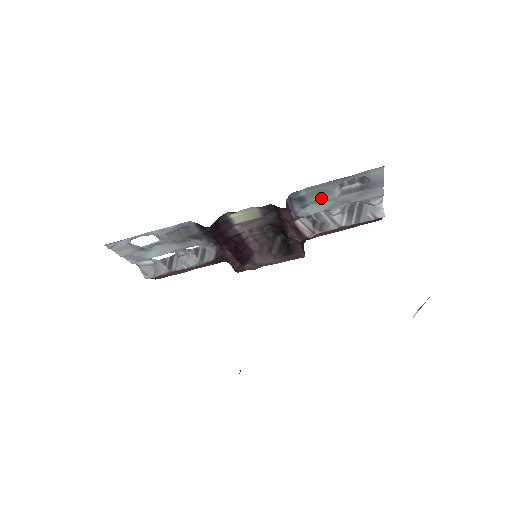
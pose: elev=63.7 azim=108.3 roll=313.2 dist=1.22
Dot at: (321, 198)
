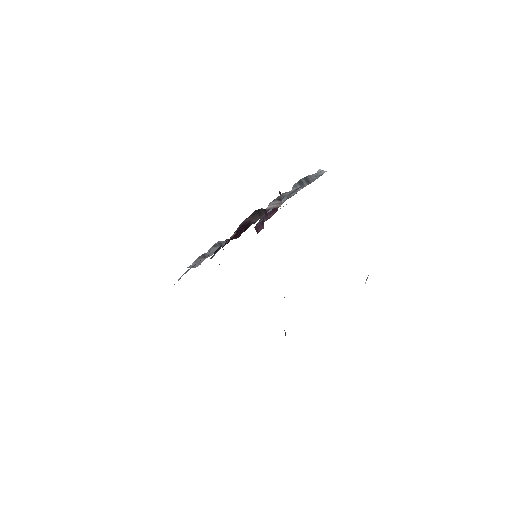
Dot at: occluded
